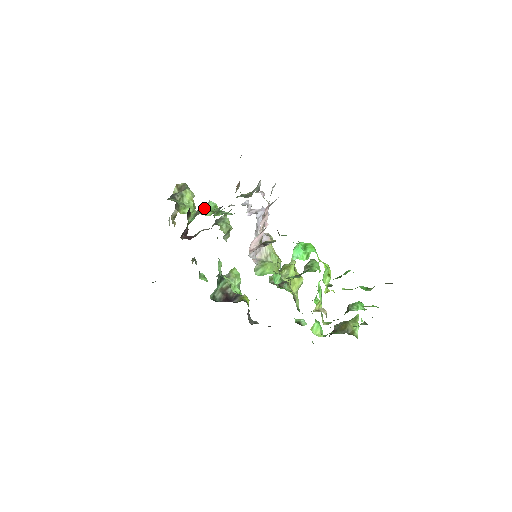
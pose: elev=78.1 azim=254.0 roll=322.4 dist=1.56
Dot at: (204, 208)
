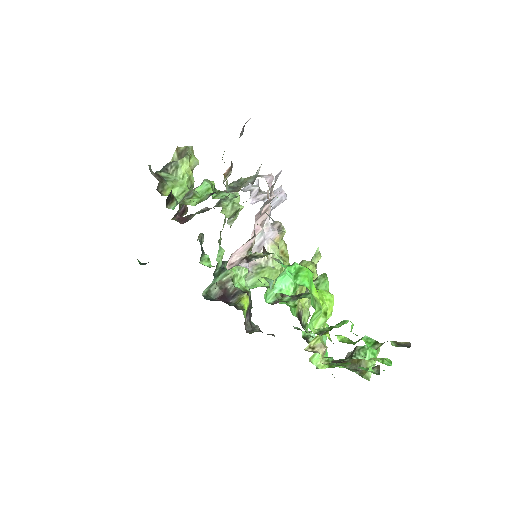
Dot at: (191, 193)
